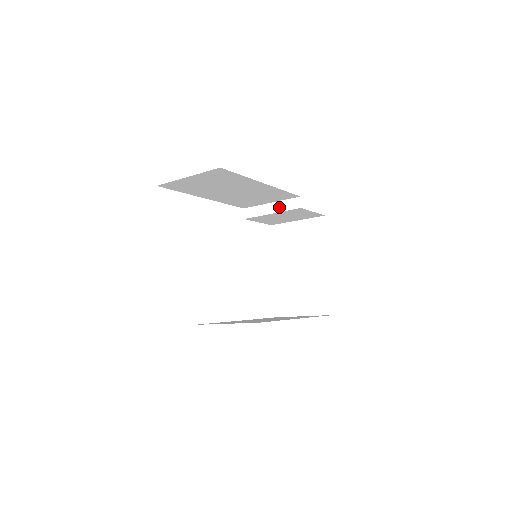
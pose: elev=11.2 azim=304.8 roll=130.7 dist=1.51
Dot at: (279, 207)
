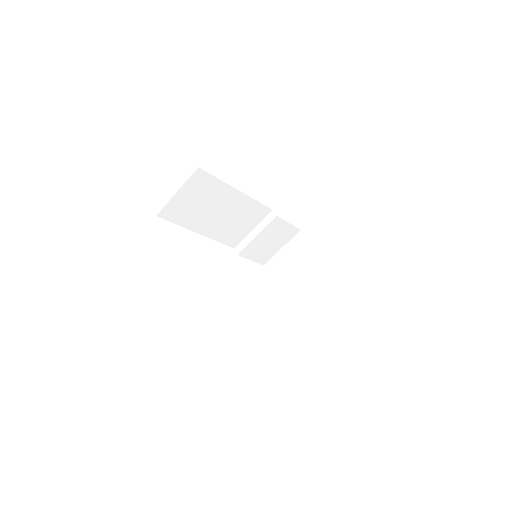
Dot at: (260, 227)
